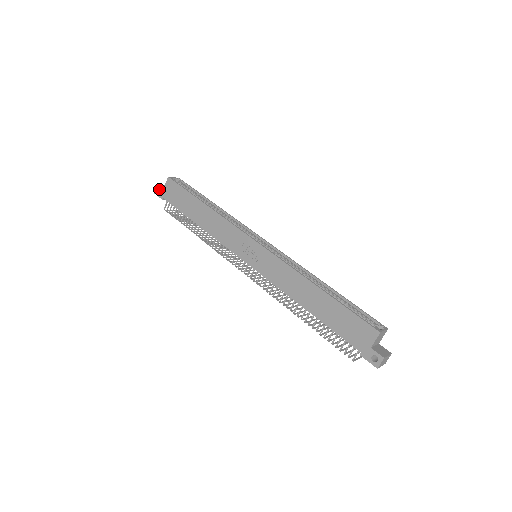
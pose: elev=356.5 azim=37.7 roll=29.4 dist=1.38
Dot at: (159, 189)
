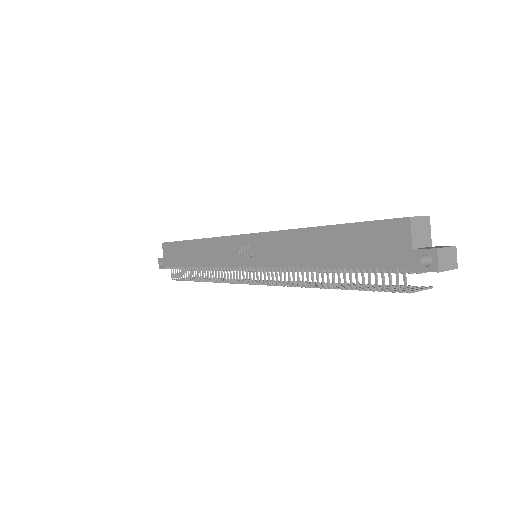
Dot at: occluded
